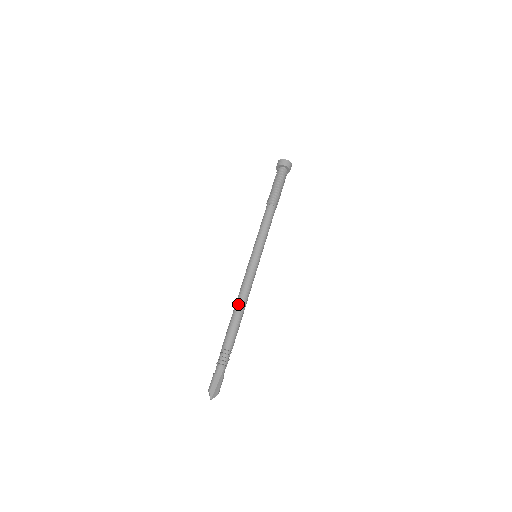
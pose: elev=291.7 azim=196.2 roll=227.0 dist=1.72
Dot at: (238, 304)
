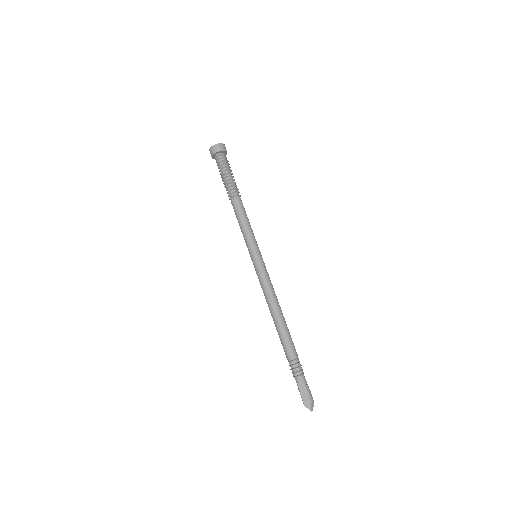
Dot at: (271, 313)
